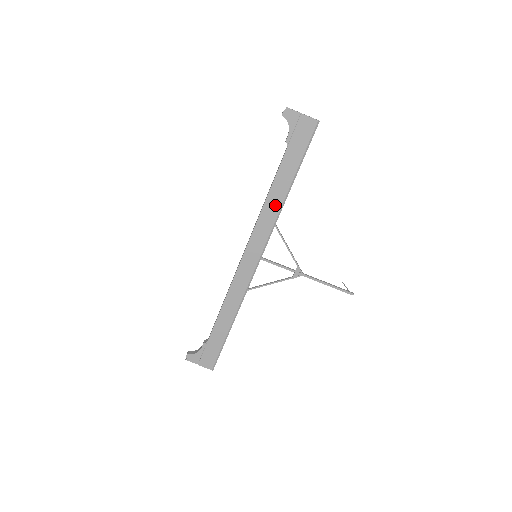
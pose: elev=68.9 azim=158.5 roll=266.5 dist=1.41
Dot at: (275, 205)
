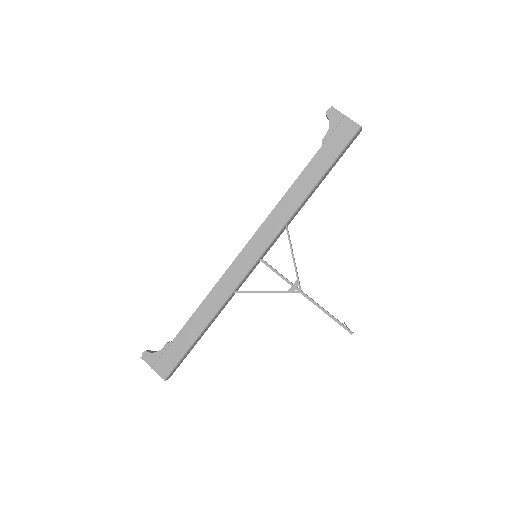
Dot at: (292, 203)
